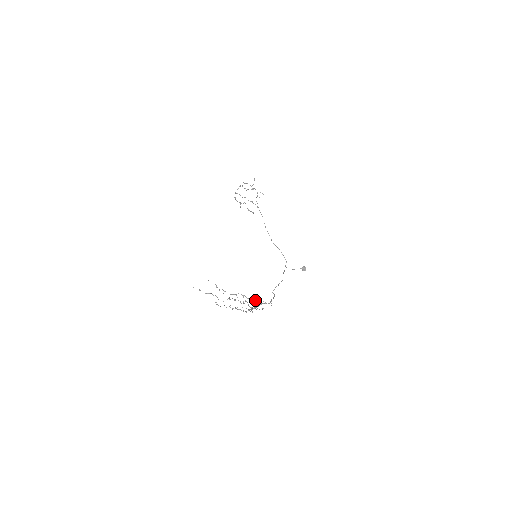
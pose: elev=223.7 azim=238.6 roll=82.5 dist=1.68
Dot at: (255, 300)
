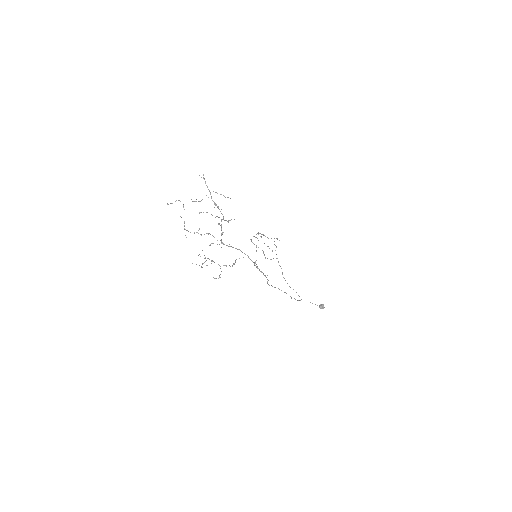
Dot at: (220, 194)
